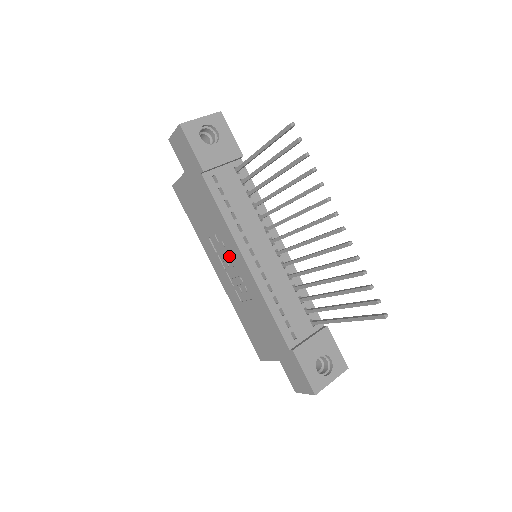
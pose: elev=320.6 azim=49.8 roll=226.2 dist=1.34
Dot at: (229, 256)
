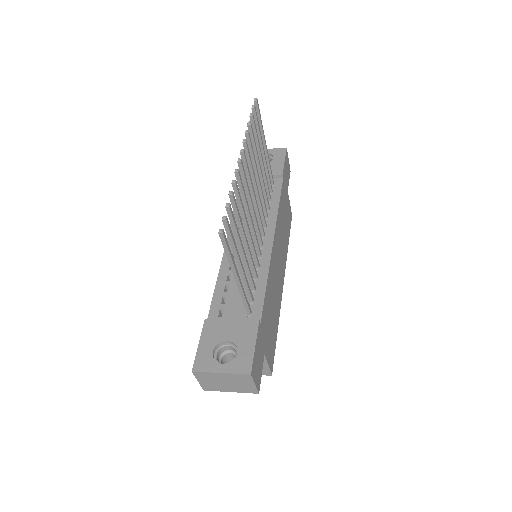
Dot at: occluded
